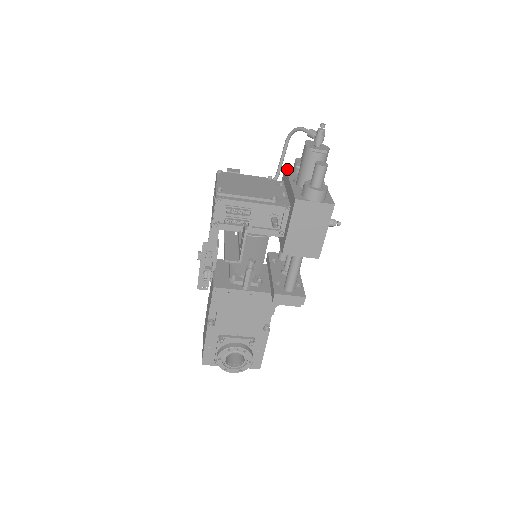
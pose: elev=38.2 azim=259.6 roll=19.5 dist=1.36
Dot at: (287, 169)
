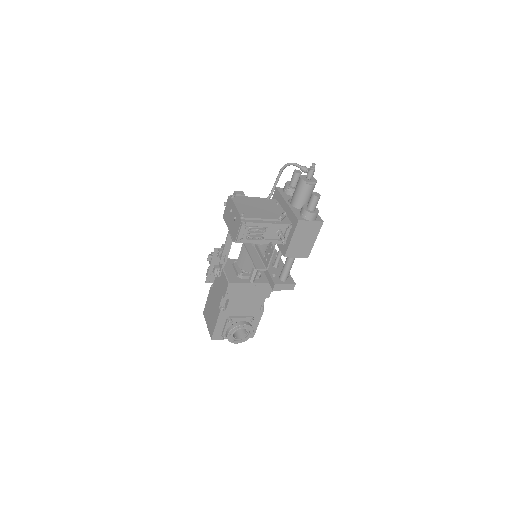
Dot at: (279, 191)
